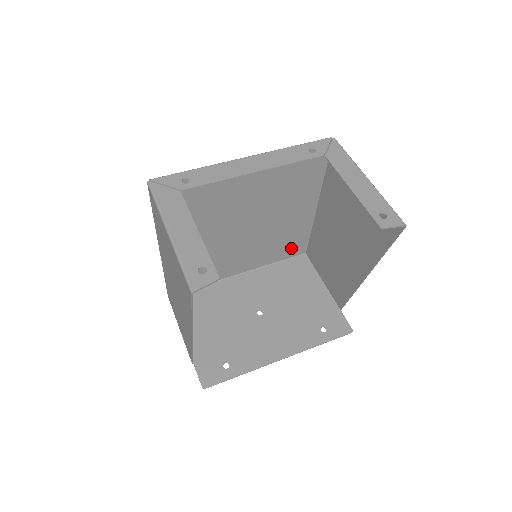
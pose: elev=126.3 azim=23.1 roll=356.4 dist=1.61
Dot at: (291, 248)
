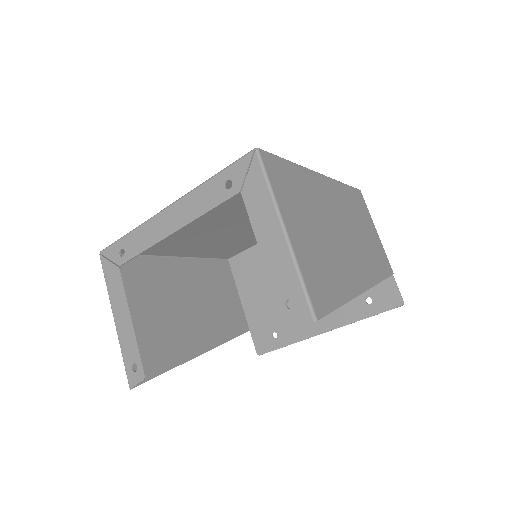
Dot at: occluded
